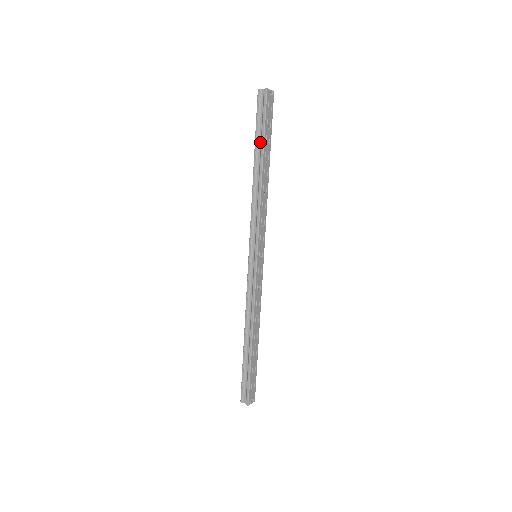
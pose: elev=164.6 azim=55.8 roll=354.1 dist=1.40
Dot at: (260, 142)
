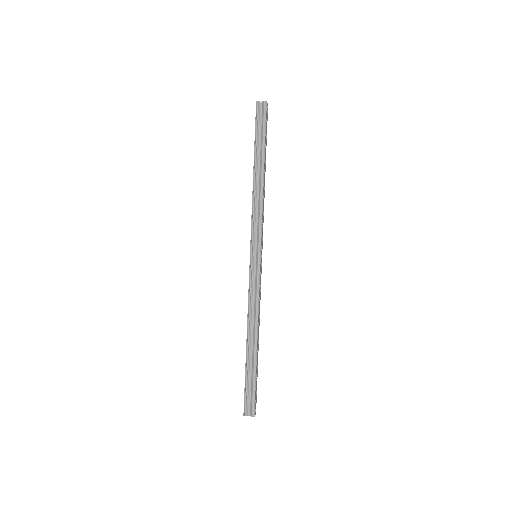
Dot at: (260, 147)
